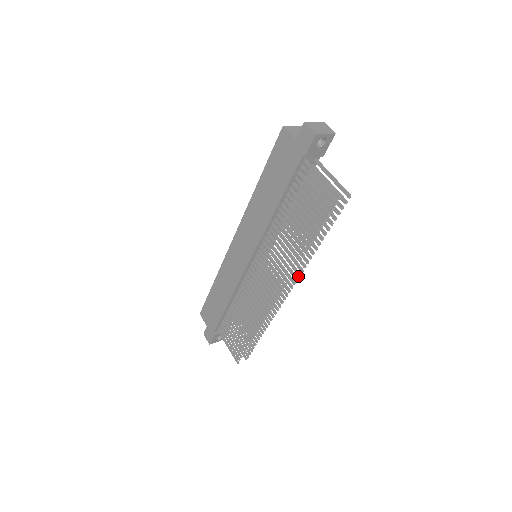
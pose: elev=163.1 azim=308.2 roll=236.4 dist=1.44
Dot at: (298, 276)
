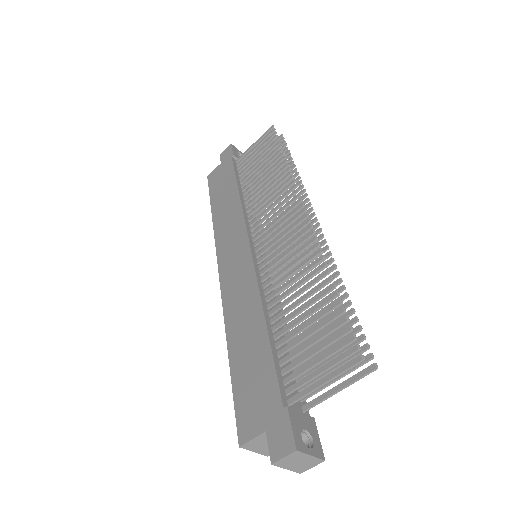
Dot at: (305, 196)
